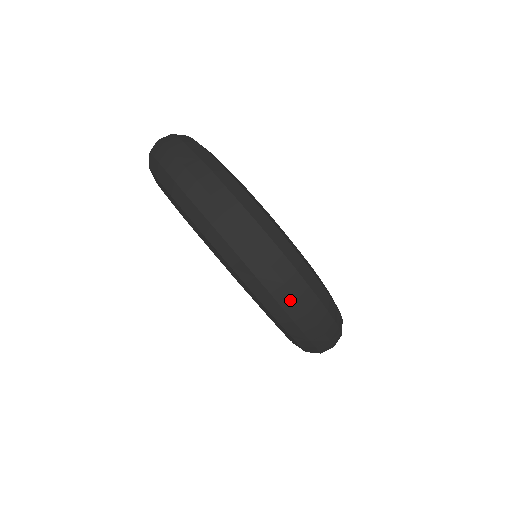
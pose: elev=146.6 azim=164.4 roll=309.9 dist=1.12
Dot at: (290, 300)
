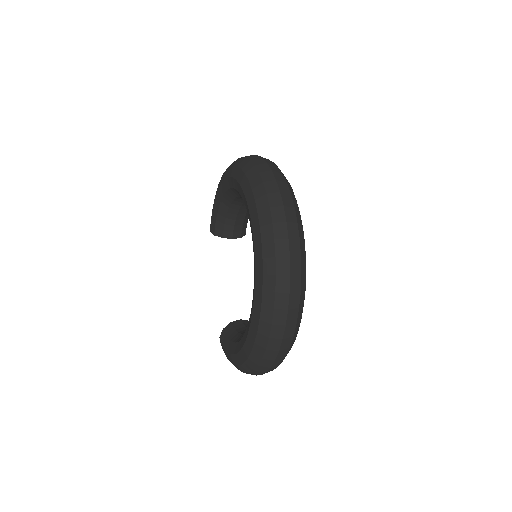
Dot at: (281, 219)
